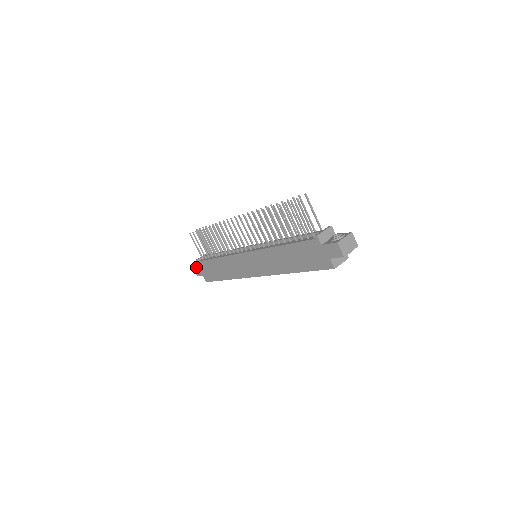
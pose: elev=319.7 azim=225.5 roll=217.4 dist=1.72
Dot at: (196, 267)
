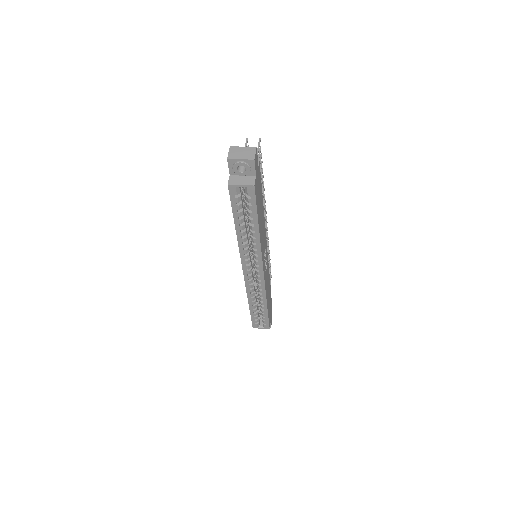
Dot at: occluded
